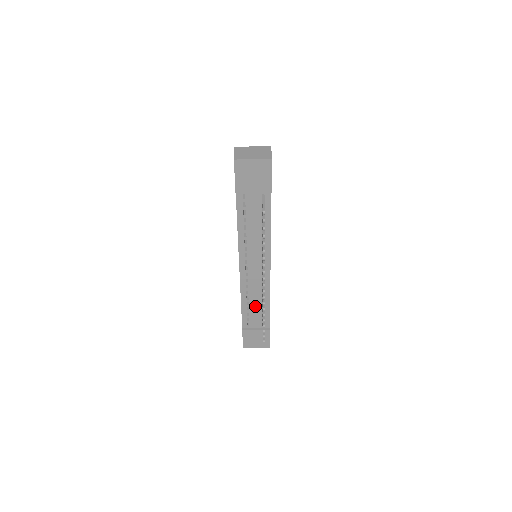
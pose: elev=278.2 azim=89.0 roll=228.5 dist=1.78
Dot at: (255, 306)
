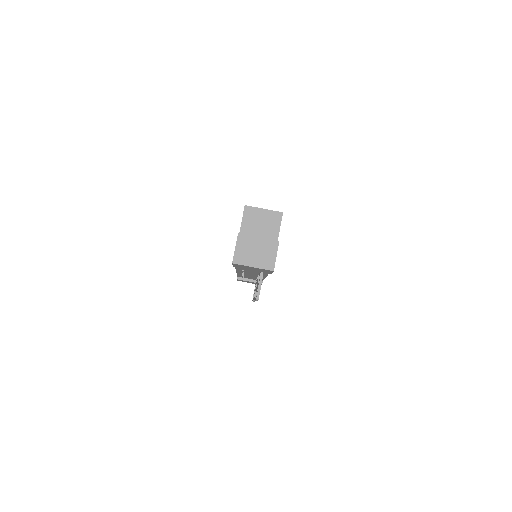
Dot at: occluded
